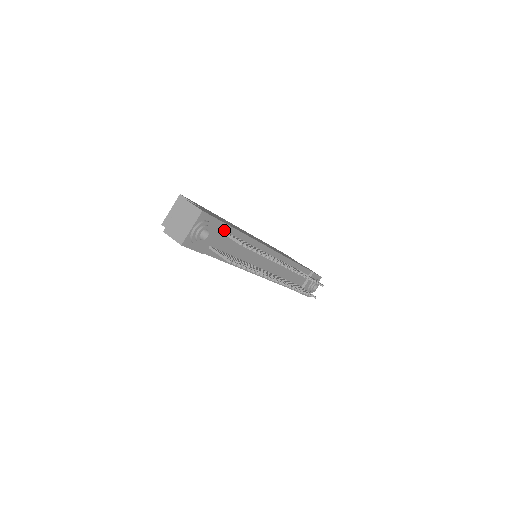
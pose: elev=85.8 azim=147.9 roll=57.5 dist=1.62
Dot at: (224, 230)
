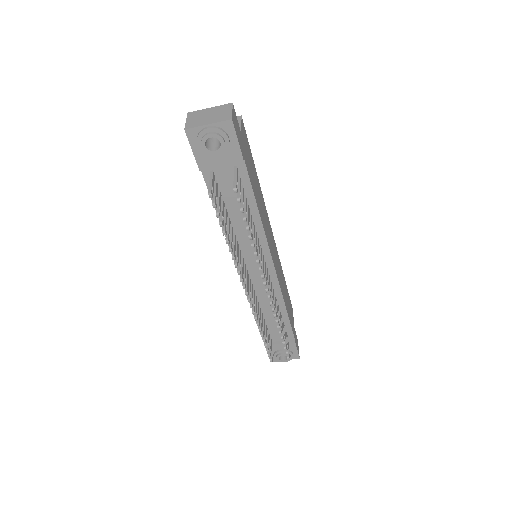
Dot at: (240, 174)
